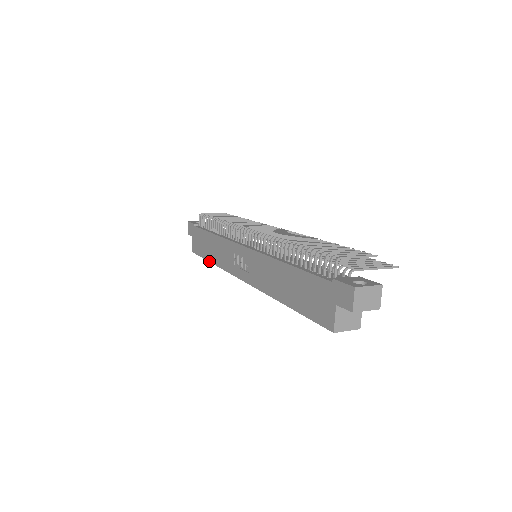
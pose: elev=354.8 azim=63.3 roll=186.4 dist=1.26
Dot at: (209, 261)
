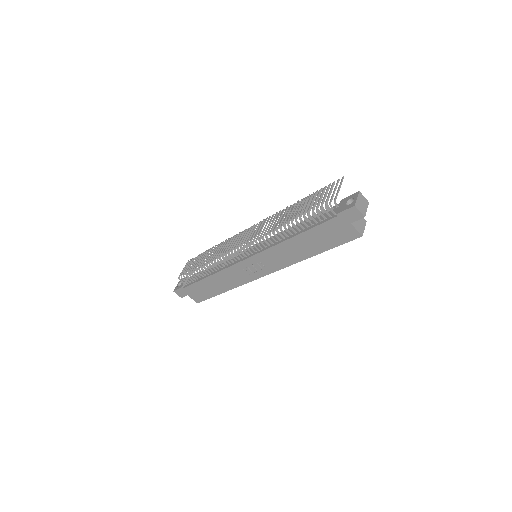
Dot at: occluded
